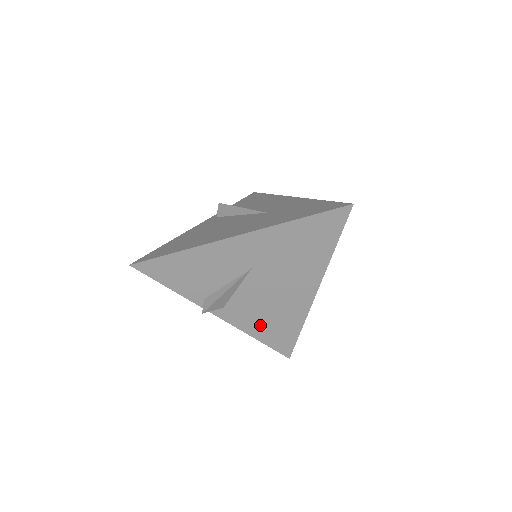
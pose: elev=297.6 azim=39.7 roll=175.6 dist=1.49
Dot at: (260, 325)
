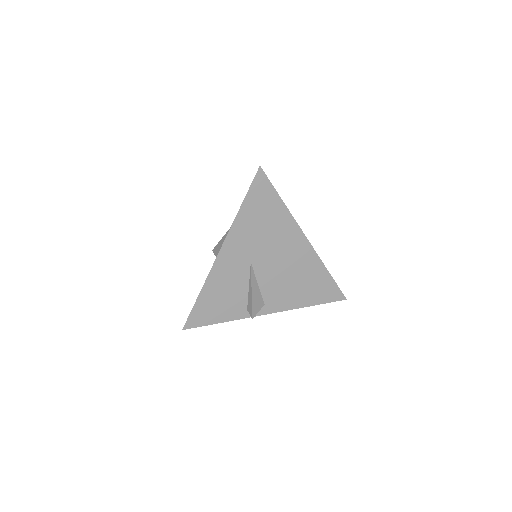
Dot at: (300, 294)
